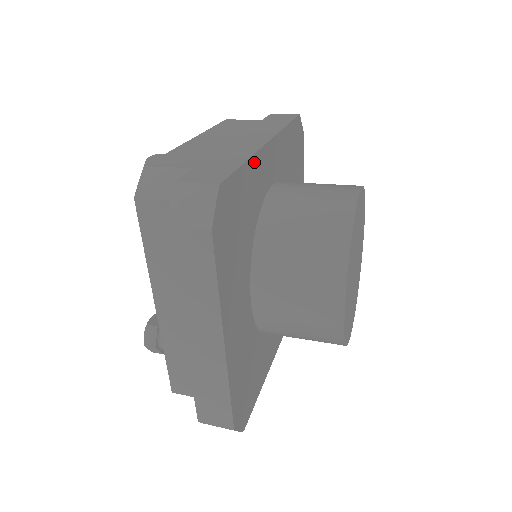
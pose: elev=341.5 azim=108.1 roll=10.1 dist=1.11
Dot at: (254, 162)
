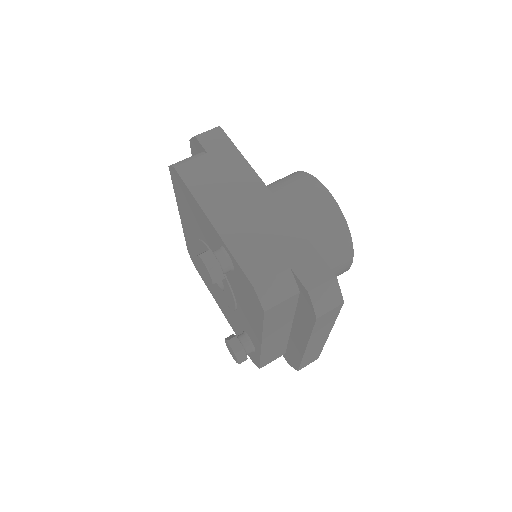
Dot at: (294, 226)
